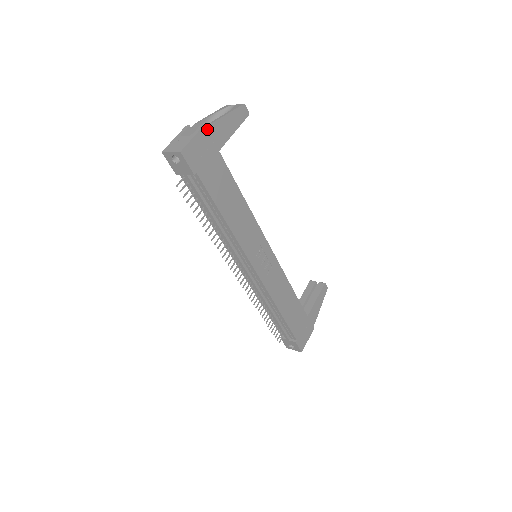
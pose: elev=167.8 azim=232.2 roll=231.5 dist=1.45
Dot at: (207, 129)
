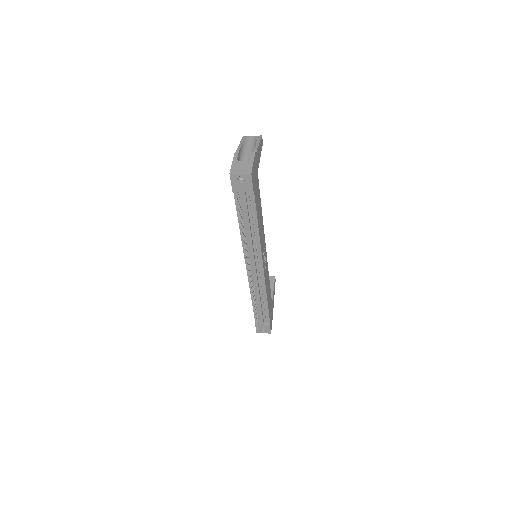
Dot at: (256, 155)
